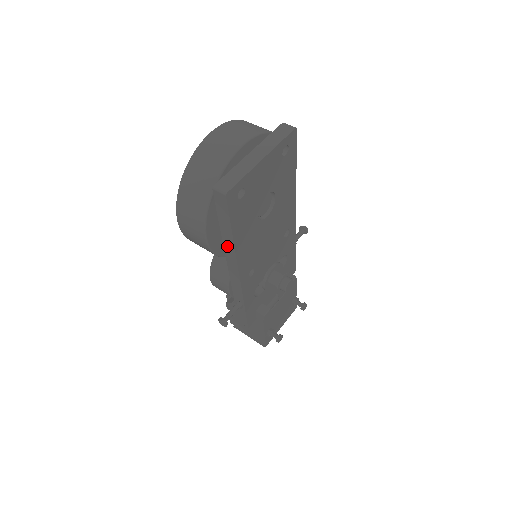
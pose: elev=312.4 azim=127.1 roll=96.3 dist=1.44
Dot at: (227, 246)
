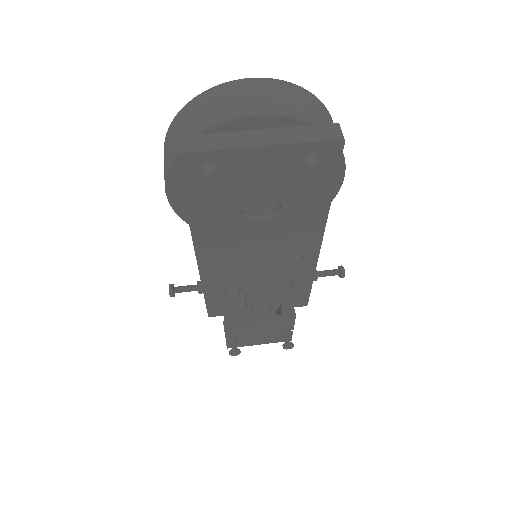
Dot at: occluded
